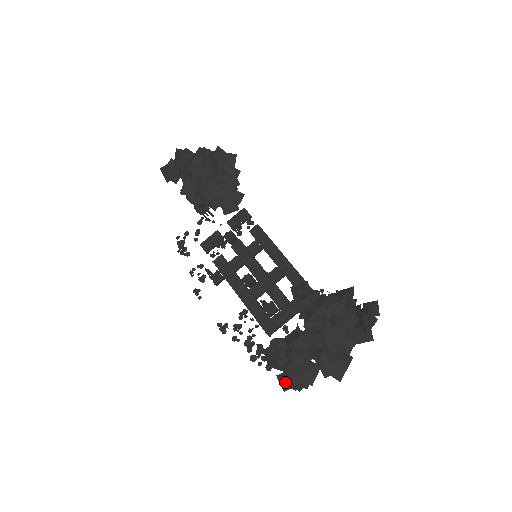
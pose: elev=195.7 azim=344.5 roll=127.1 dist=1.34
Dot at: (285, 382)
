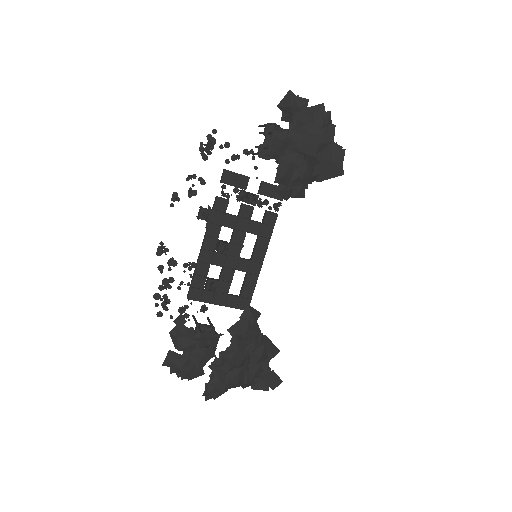
Dot at: (172, 364)
